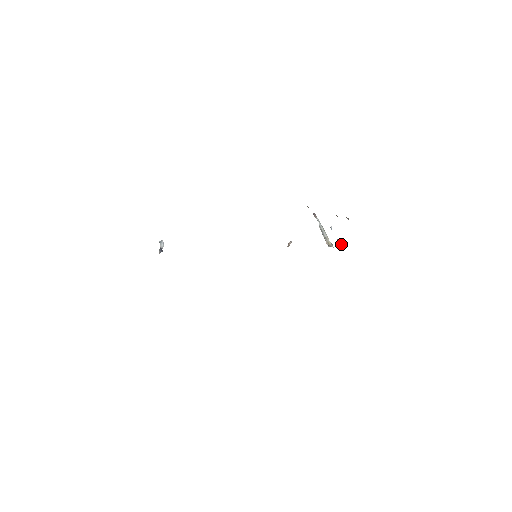
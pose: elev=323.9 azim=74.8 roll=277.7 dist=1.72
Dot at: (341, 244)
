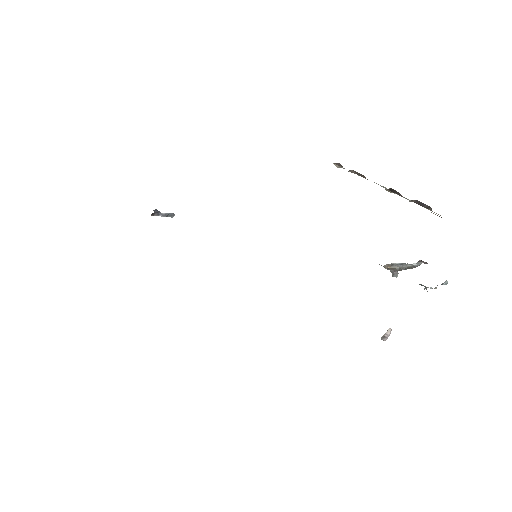
Dot at: occluded
